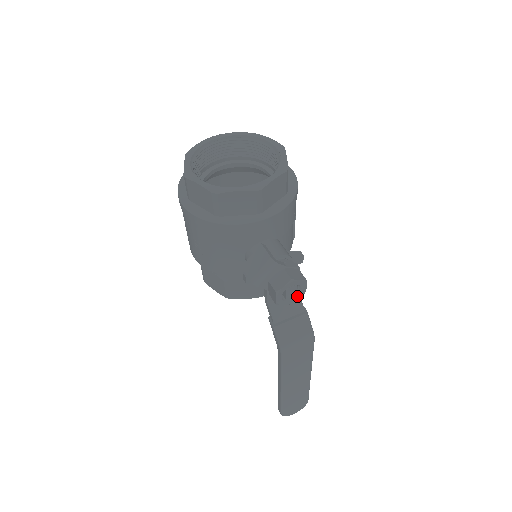
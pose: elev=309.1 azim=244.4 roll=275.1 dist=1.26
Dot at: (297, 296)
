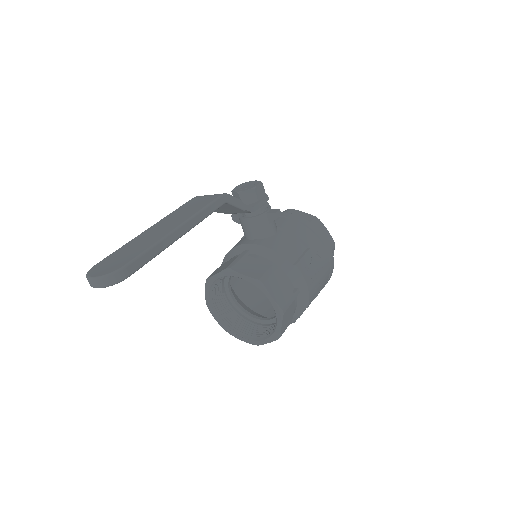
Dot at: (247, 189)
